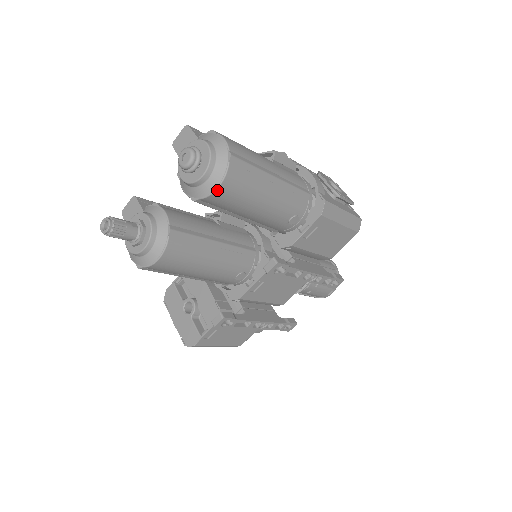
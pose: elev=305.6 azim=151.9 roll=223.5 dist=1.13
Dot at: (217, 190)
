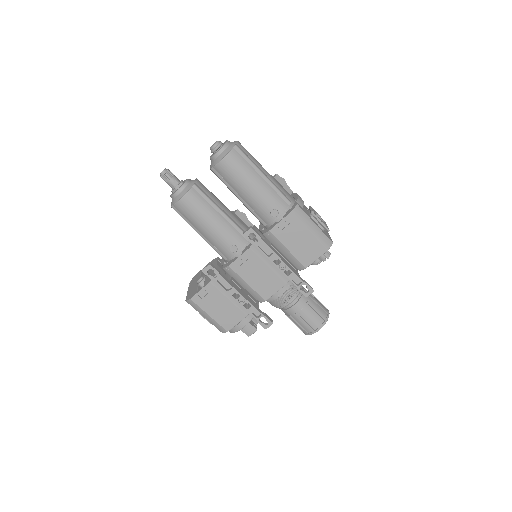
Dot at: (222, 160)
